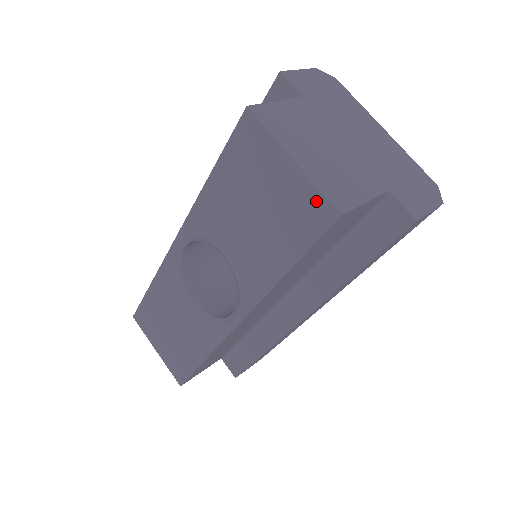
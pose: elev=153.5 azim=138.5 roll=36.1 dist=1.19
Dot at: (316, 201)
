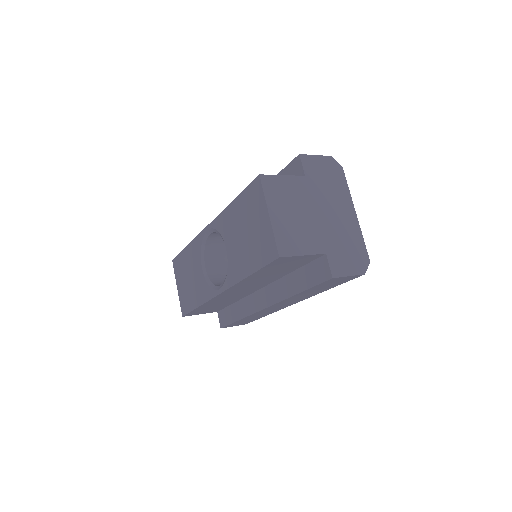
Dot at: (272, 244)
